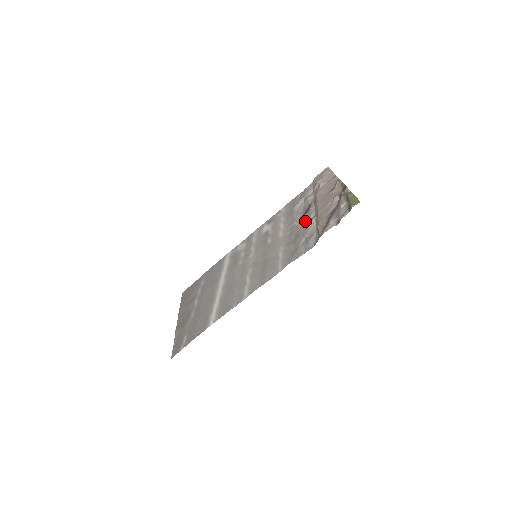
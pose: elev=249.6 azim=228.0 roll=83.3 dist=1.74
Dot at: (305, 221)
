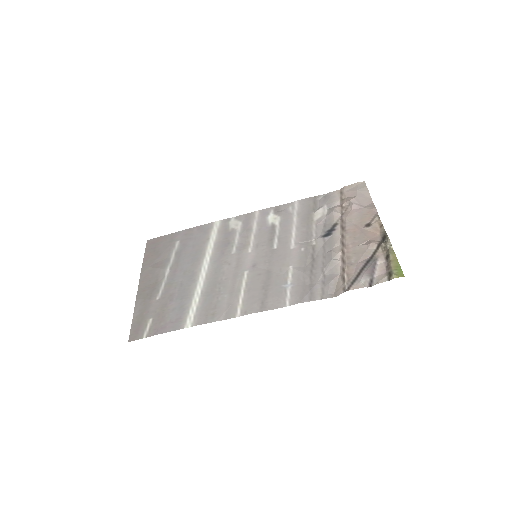
Dot at: (326, 247)
